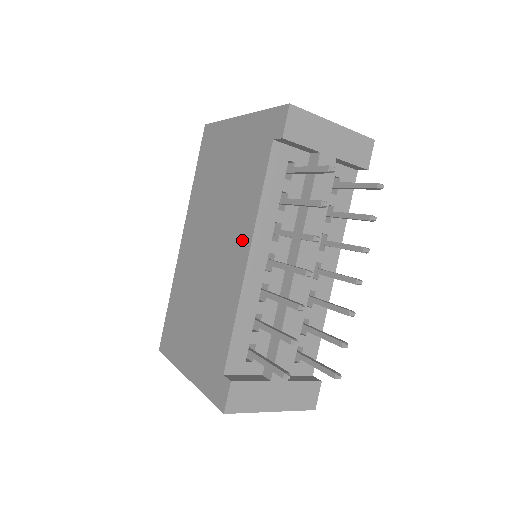
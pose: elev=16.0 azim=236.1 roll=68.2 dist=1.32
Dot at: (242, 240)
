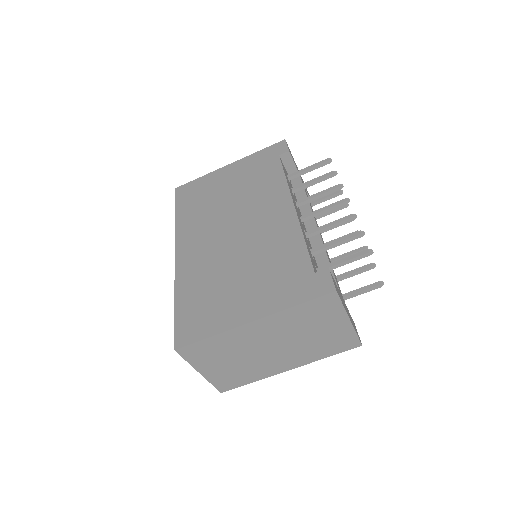
Dot at: (279, 203)
